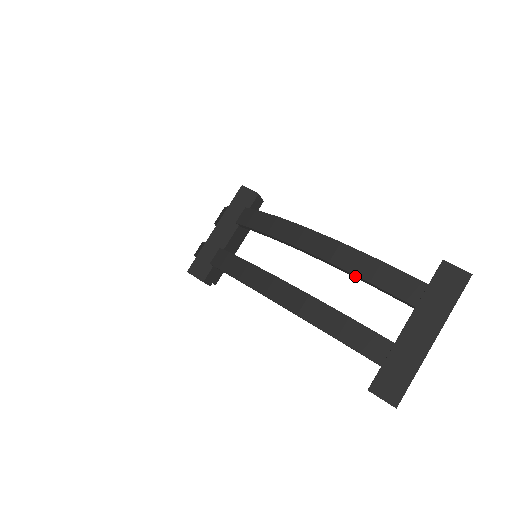
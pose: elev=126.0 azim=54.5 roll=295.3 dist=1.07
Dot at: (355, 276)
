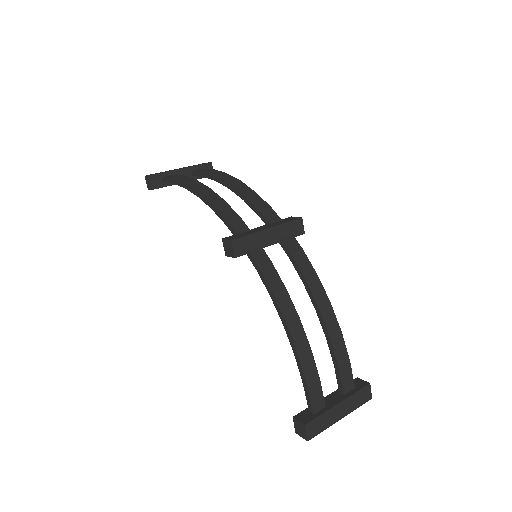
Dot at: (334, 357)
